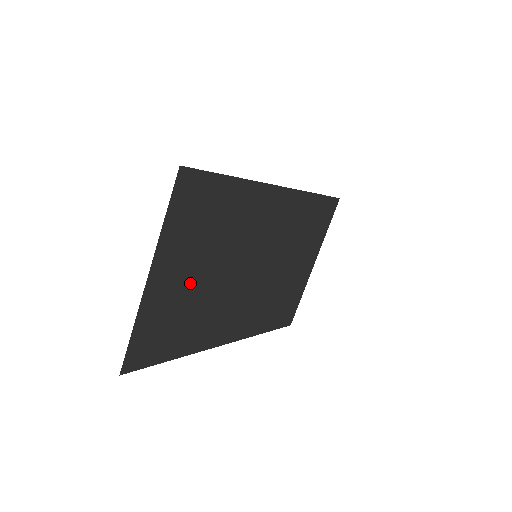
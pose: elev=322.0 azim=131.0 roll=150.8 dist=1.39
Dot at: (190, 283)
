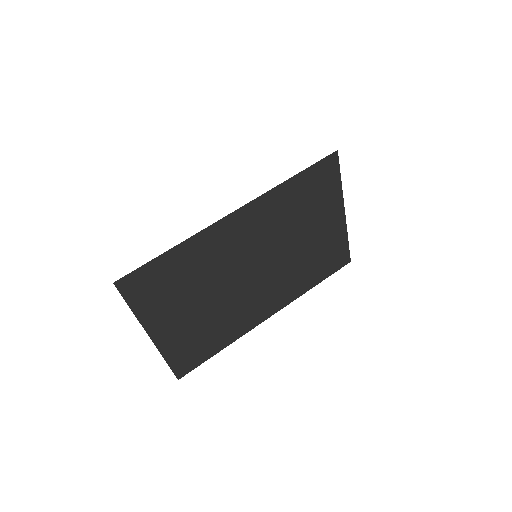
Dot at: (193, 316)
